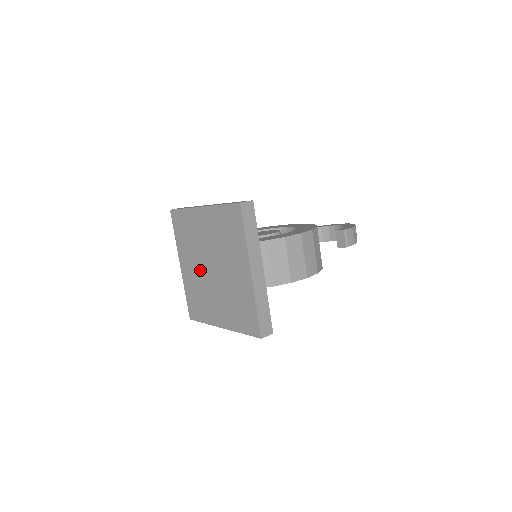
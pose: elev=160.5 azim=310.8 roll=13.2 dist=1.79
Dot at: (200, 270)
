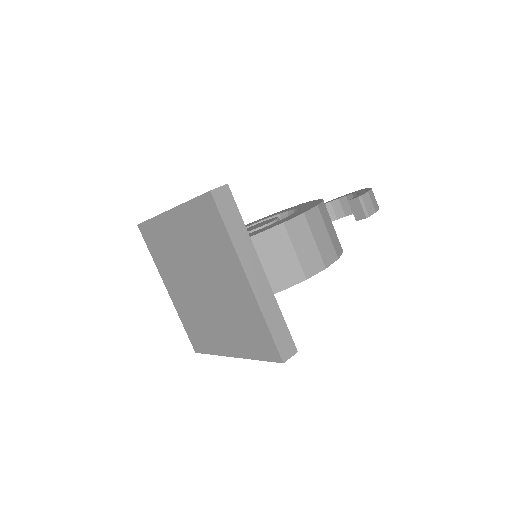
Dot at: (189, 290)
